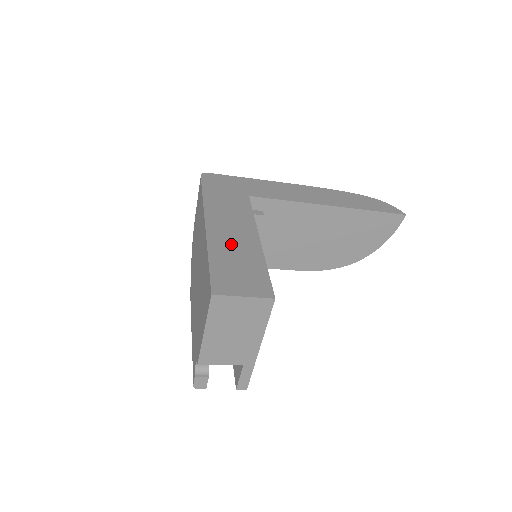
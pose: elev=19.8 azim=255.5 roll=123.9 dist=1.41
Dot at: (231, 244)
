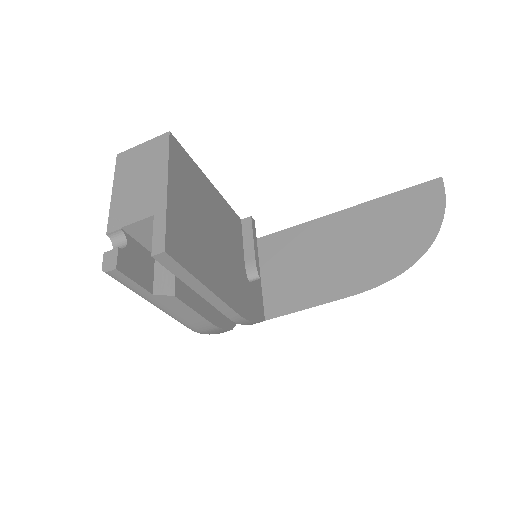
Dot at: occluded
